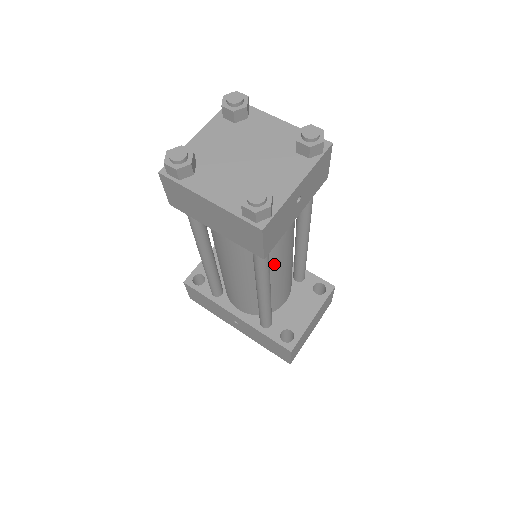
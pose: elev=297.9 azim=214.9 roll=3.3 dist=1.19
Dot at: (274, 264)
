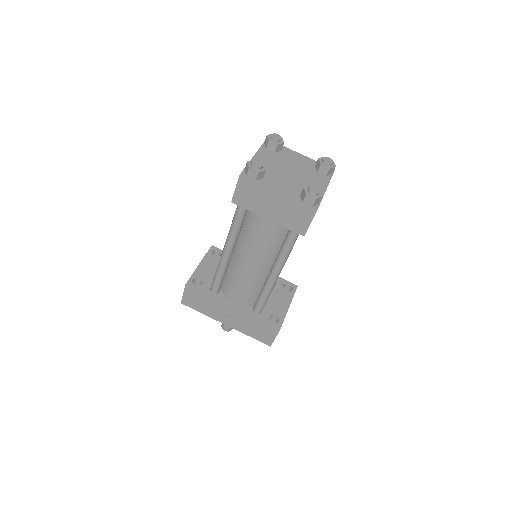
Dot at: occluded
